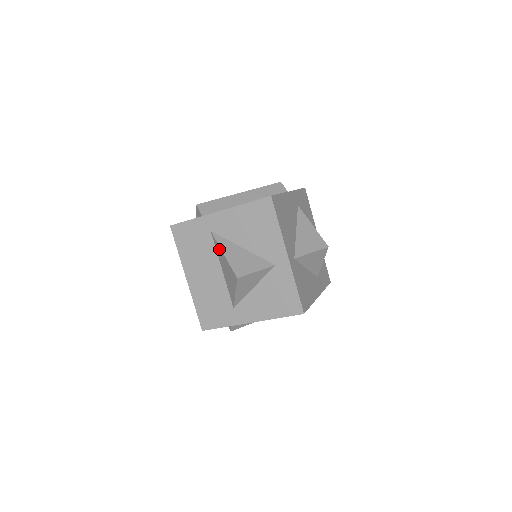
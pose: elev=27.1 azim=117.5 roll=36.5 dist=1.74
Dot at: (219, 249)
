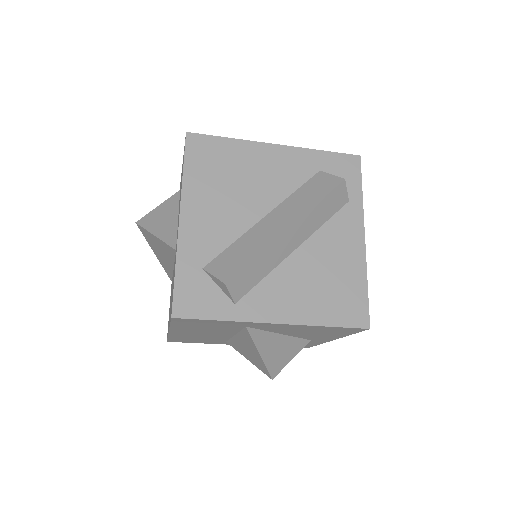
Dot at: (252, 344)
